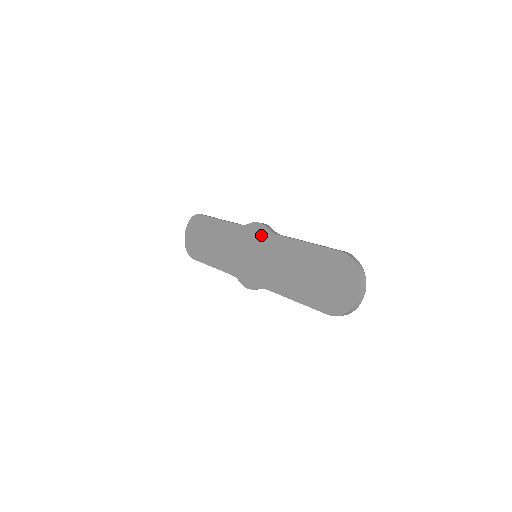
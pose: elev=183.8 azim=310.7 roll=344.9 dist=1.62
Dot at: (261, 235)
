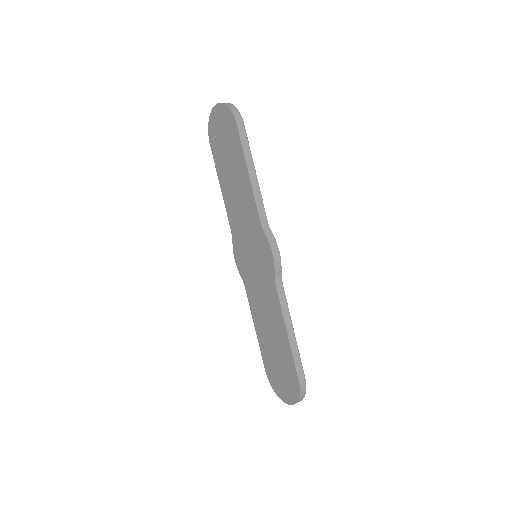
Dot at: (267, 263)
